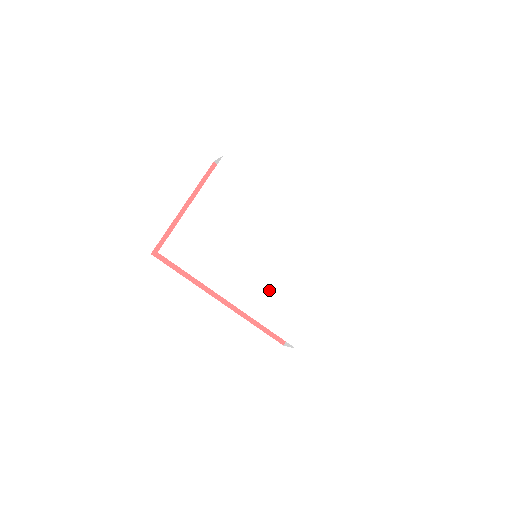
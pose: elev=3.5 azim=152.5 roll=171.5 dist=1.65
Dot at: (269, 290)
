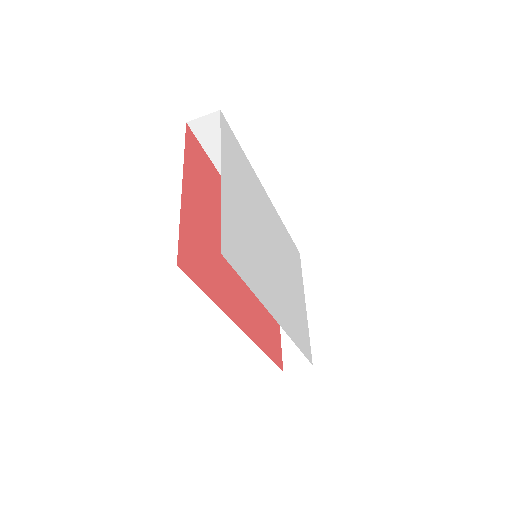
Dot at: (286, 297)
